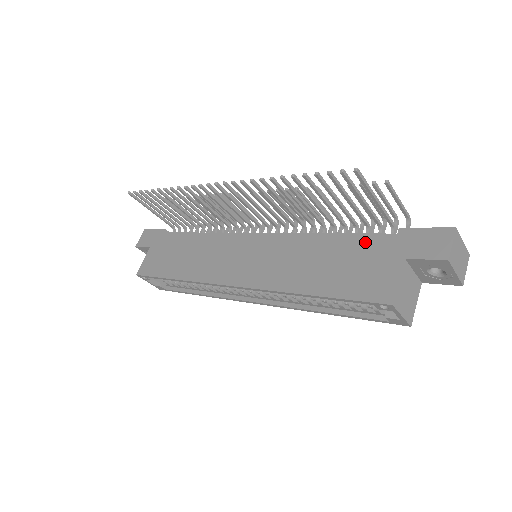
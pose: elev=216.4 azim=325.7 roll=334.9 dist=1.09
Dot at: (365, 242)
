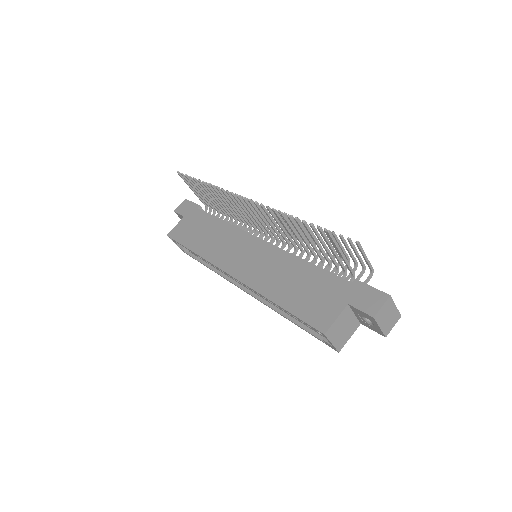
Dot at: (329, 280)
